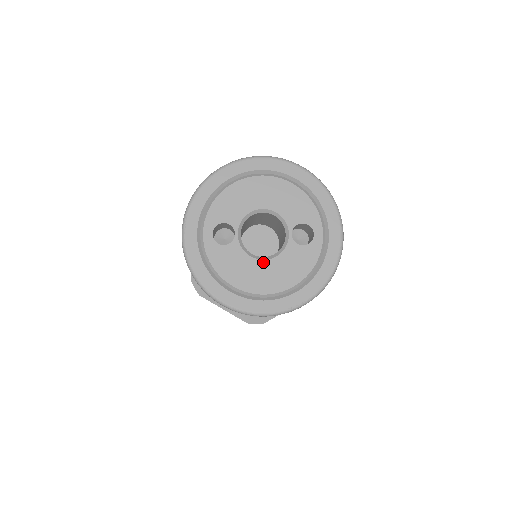
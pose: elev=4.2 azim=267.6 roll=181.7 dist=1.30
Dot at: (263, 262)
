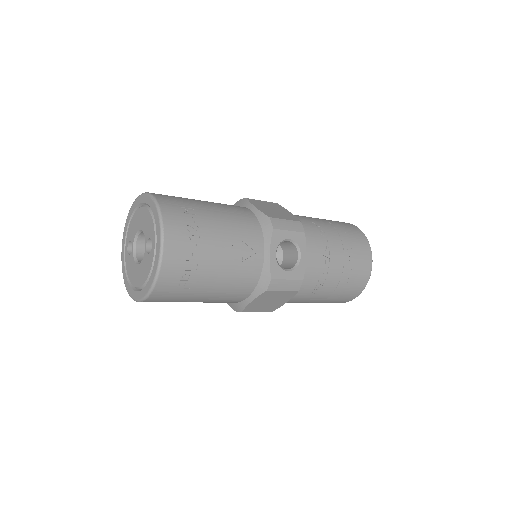
Dot at: (138, 266)
